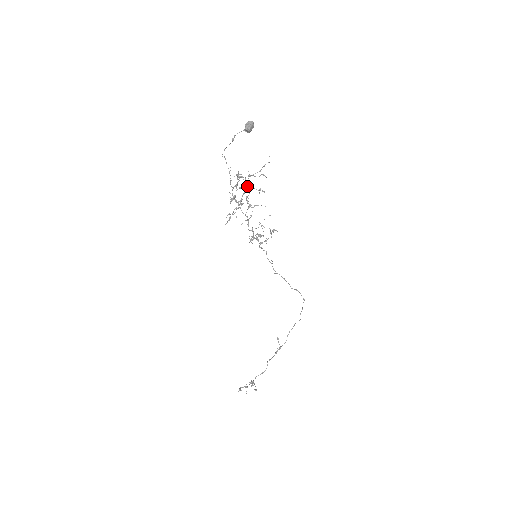
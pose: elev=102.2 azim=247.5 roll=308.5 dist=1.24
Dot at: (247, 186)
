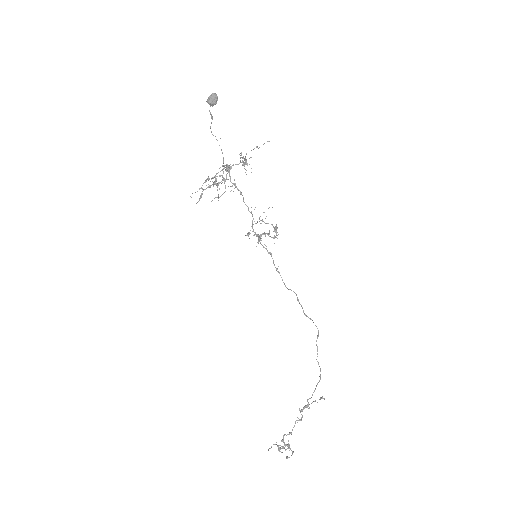
Dot at: (228, 167)
